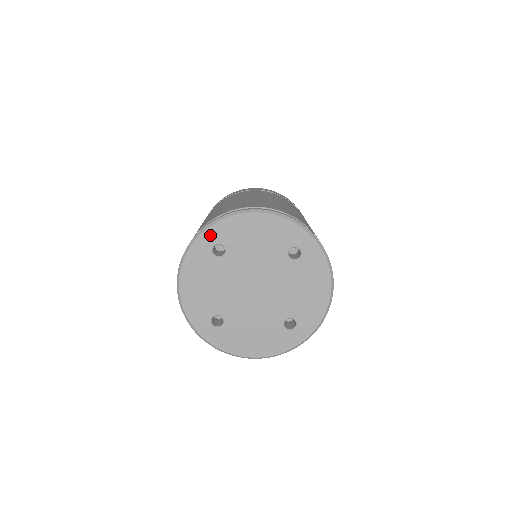
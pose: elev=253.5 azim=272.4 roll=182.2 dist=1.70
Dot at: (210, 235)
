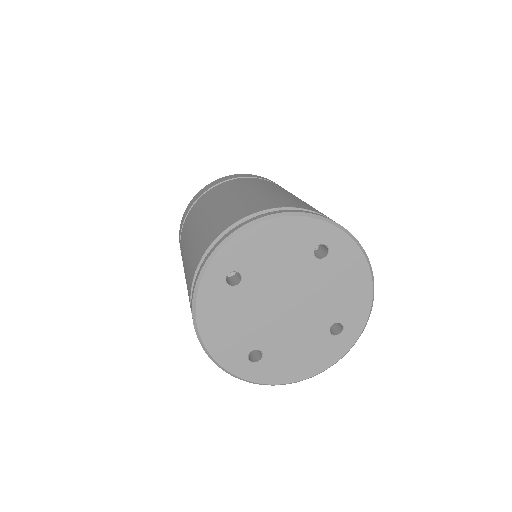
Dot at: (218, 265)
